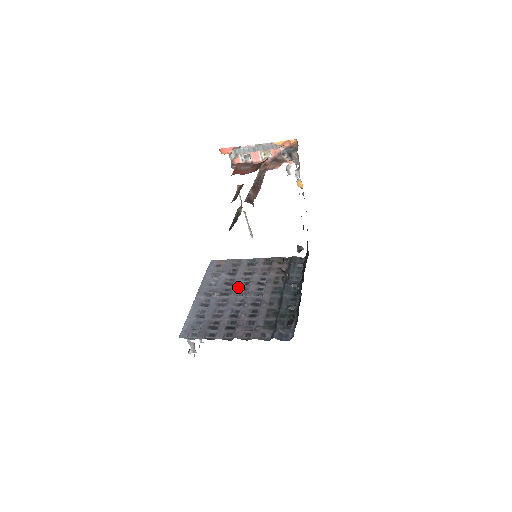
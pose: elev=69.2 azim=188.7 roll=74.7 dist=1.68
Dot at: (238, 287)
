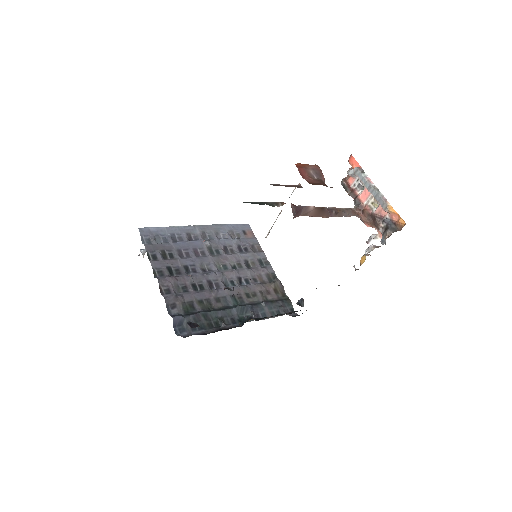
Dot at: (225, 260)
